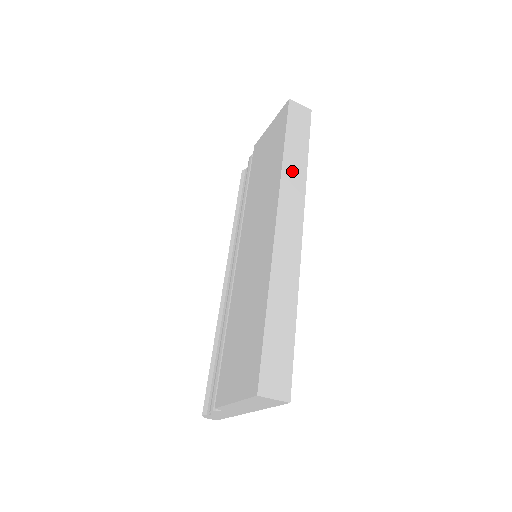
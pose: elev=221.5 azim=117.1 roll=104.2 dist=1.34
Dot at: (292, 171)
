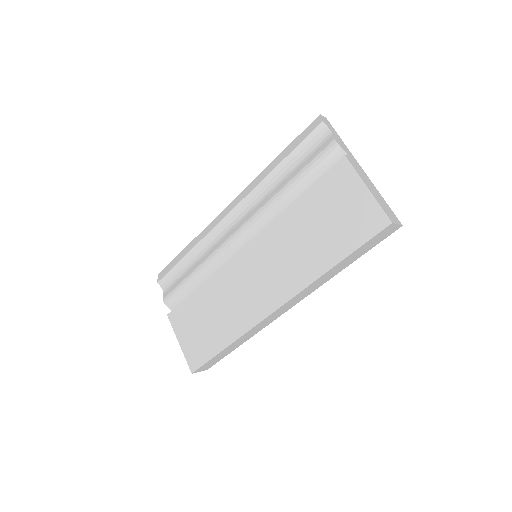
Dot at: (323, 279)
